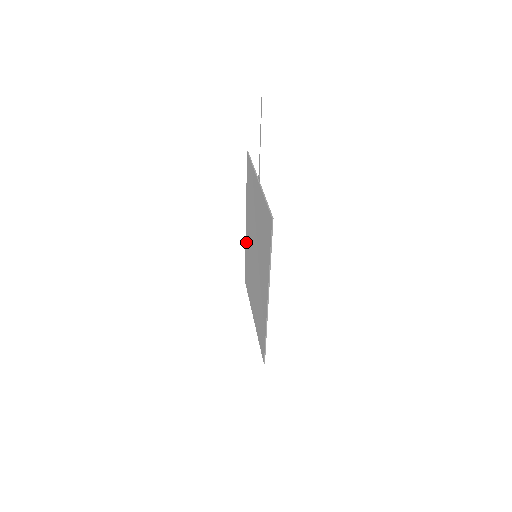
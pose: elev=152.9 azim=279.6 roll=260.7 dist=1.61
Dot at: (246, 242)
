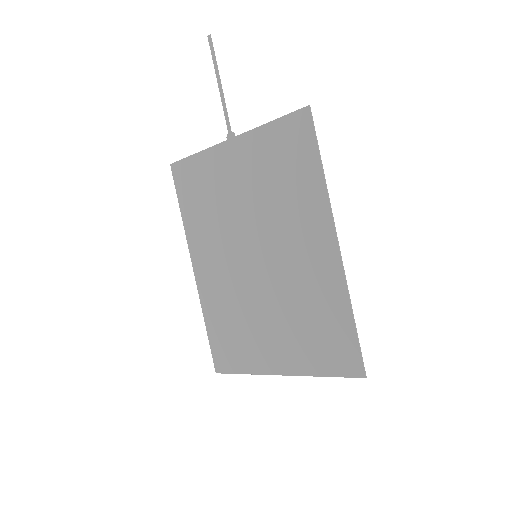
Dot at: (204, 296)
